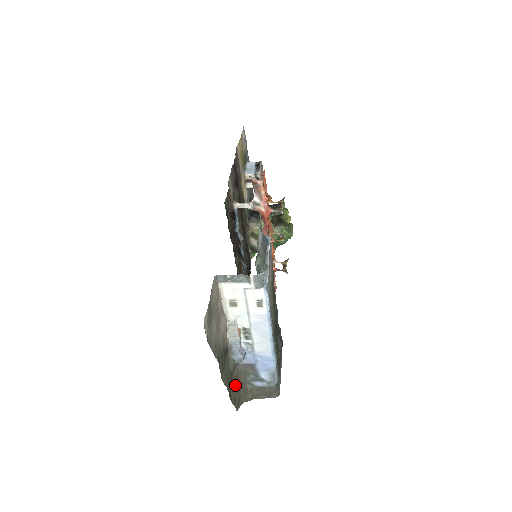
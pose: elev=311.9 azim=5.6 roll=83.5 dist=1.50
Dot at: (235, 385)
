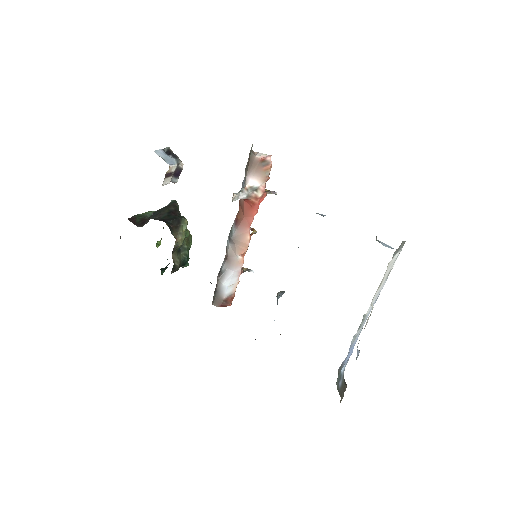
Dot at: occluded
